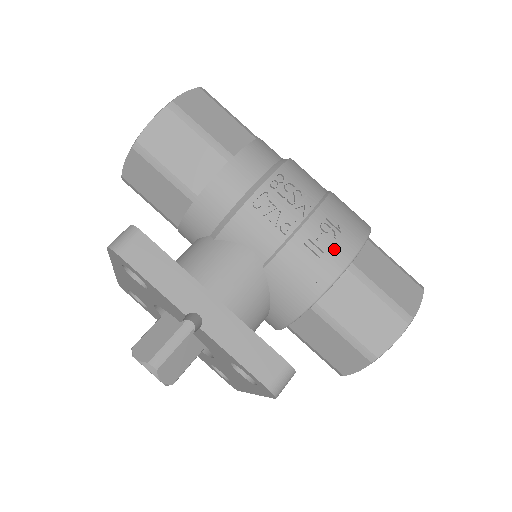
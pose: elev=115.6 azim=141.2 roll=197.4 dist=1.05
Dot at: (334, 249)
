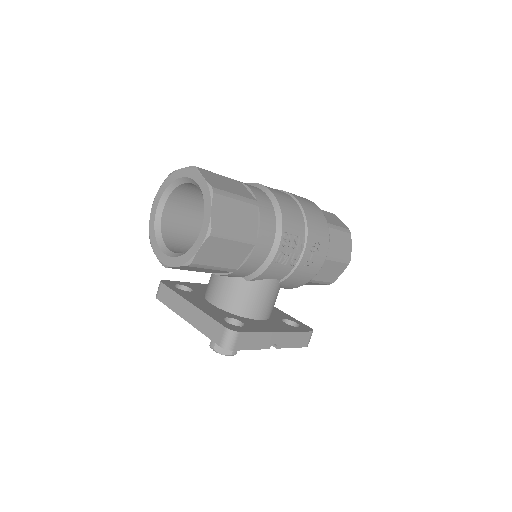
Dot at: (318, 258)
